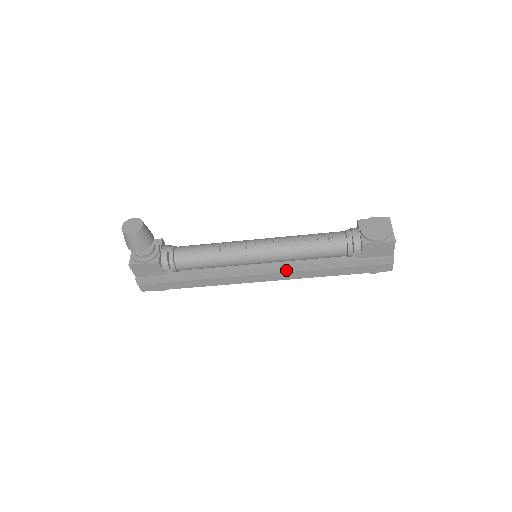
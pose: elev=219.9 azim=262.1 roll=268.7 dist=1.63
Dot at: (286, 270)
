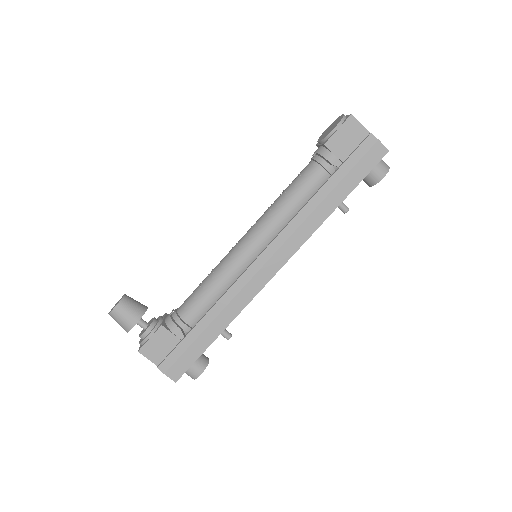
Dot at: (285, 236)
